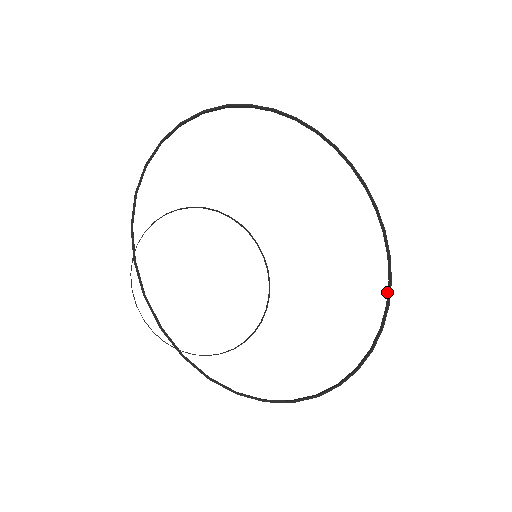
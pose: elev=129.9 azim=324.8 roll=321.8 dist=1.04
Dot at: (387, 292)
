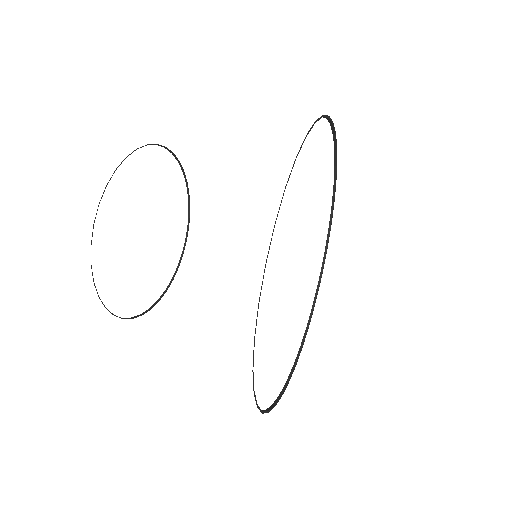
Dot at: (327, 235)
